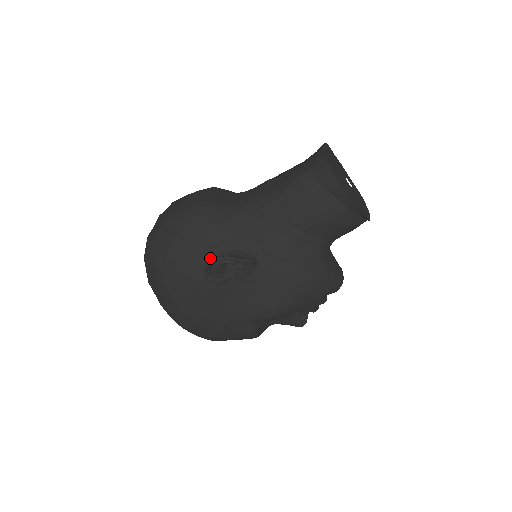
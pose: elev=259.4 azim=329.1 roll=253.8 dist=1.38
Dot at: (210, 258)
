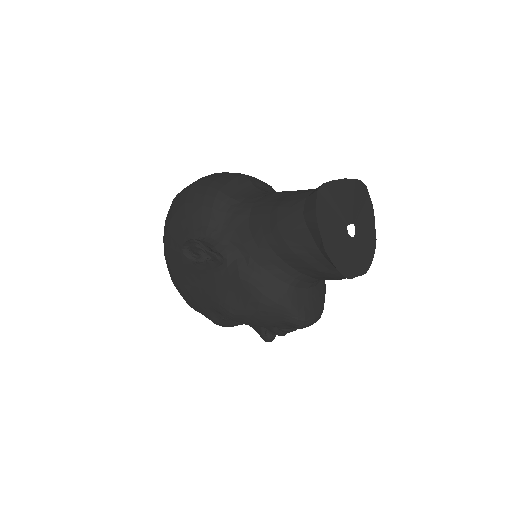
Dot at: (195, 236)
